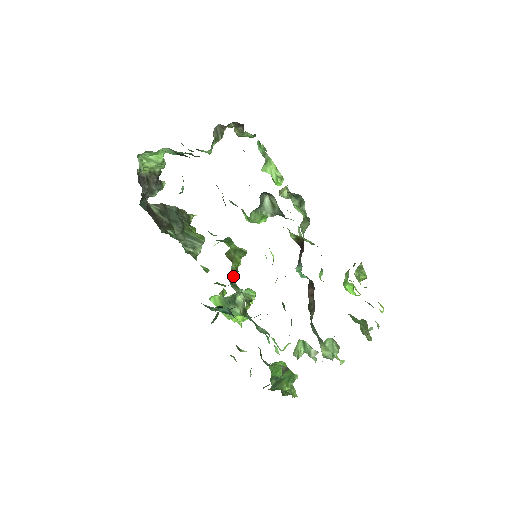
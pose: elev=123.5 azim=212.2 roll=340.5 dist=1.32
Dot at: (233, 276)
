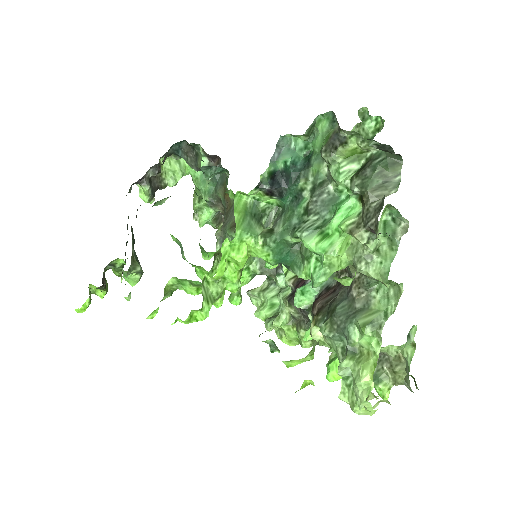
Dot at: occluded
